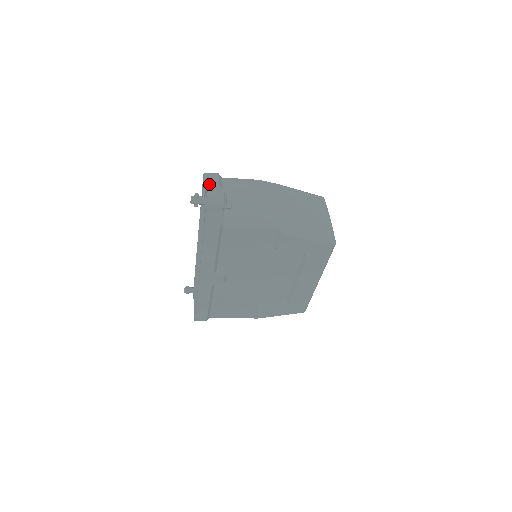
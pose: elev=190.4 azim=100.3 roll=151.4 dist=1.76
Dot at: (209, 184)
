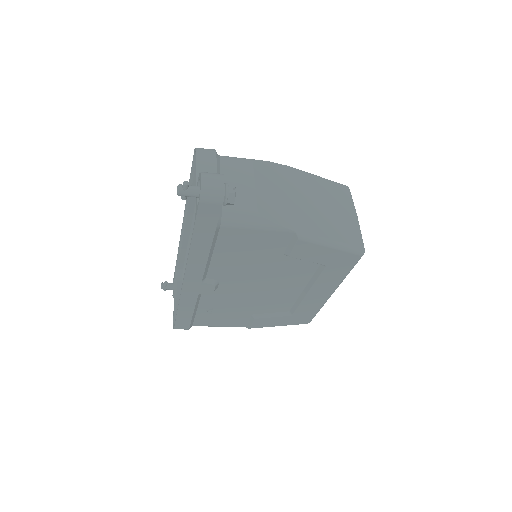
Dot at: (203, 165)
